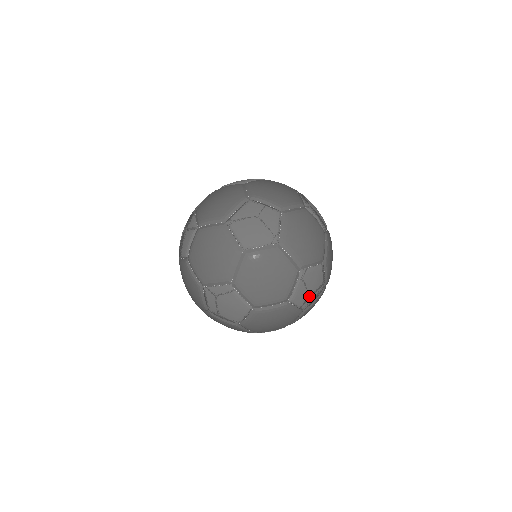
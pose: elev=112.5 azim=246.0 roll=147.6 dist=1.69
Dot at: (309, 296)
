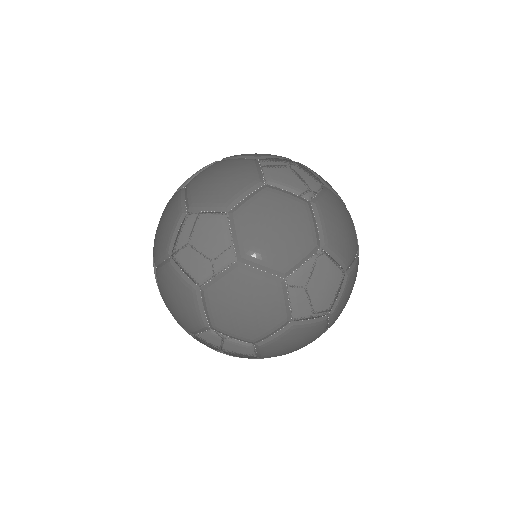
Dot at: occluded
